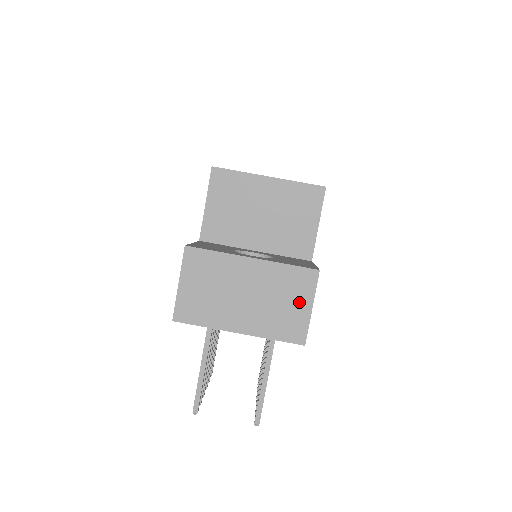
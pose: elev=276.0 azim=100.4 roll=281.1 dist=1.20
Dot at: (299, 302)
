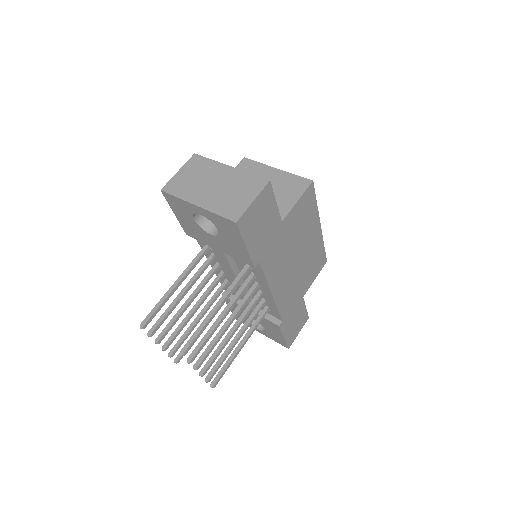
Dot at: (246, 196)
